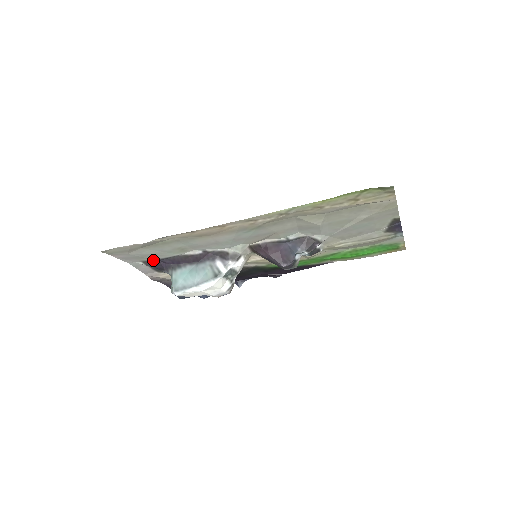
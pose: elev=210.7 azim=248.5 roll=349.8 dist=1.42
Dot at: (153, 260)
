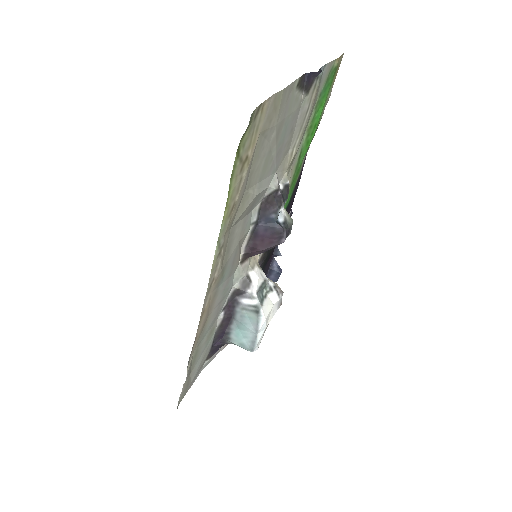
Dot at: (209, 353)
